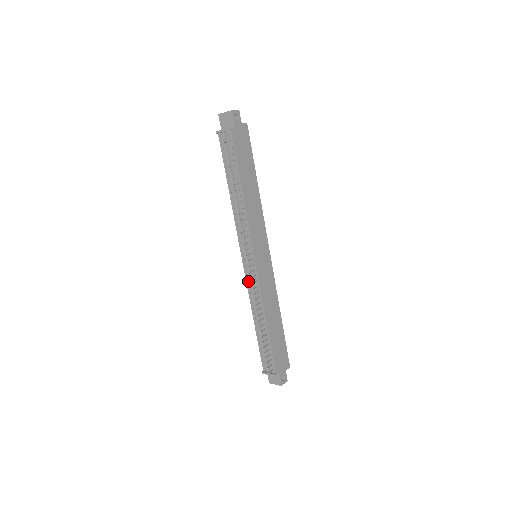
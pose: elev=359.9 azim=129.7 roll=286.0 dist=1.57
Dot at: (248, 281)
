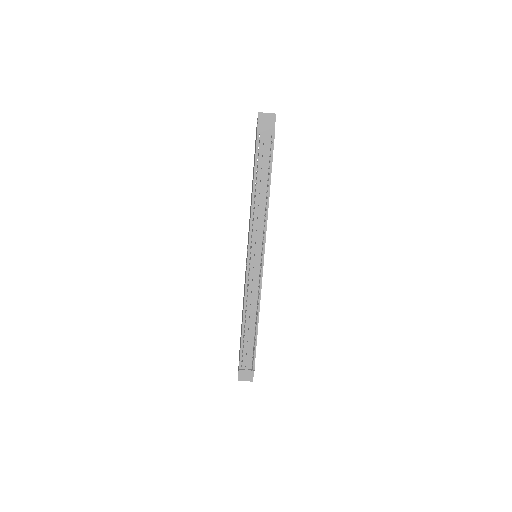
Dot at: (247, 280)
